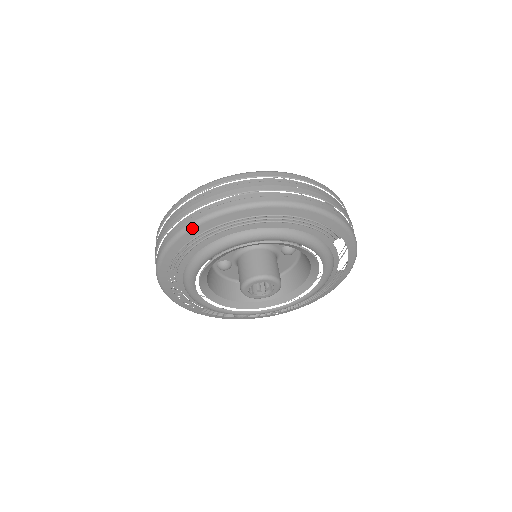
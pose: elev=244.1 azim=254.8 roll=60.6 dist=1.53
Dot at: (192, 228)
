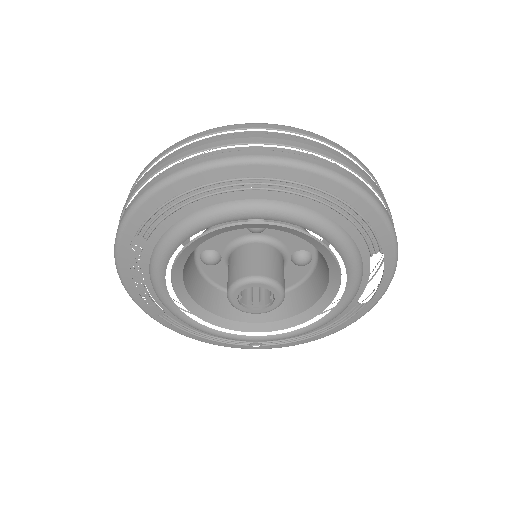
Dot at: (191, 173)
